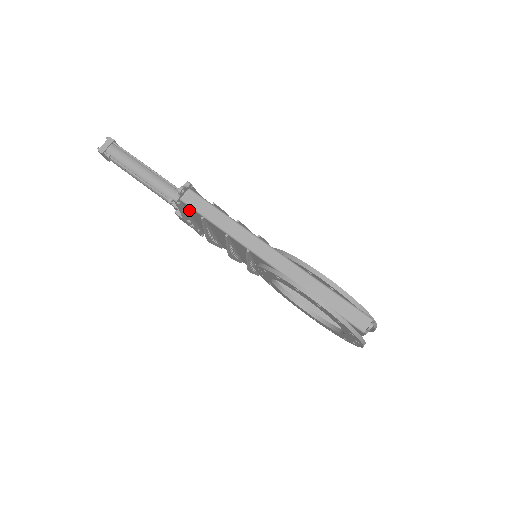
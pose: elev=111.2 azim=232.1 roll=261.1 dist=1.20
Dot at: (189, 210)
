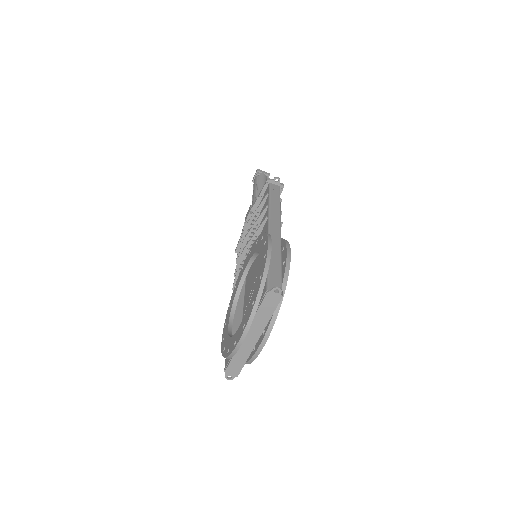
Dot at: occluded
